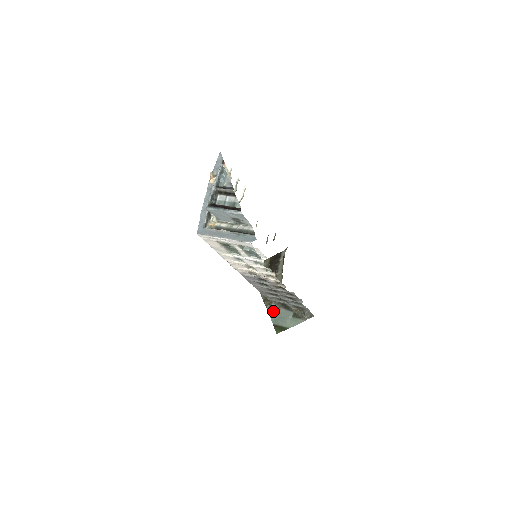
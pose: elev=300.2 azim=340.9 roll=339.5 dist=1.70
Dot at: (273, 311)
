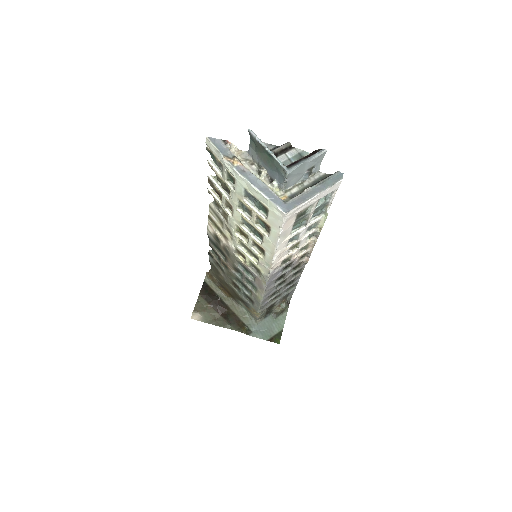
Dot at: (255, 331)
